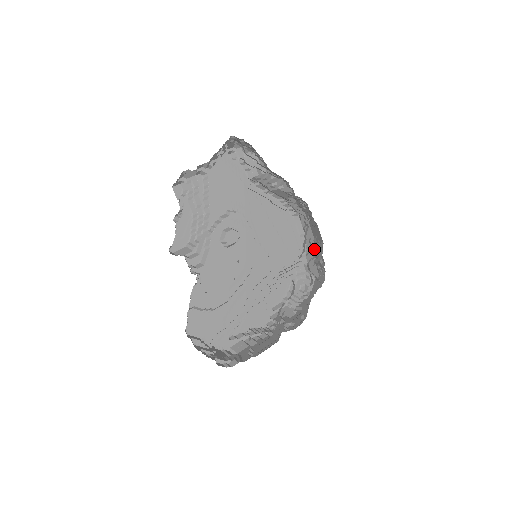
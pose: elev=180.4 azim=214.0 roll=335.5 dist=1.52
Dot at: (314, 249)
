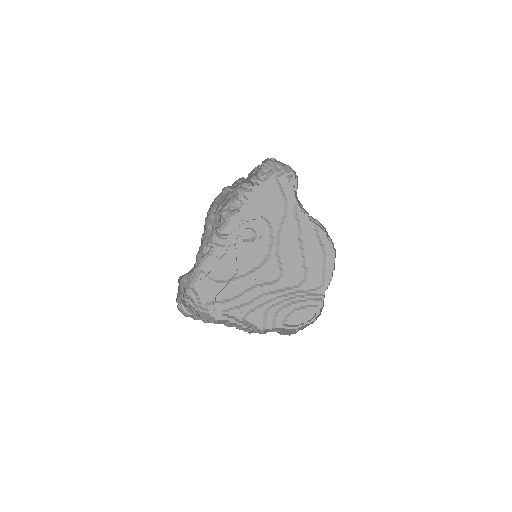
Dot at: occluded
